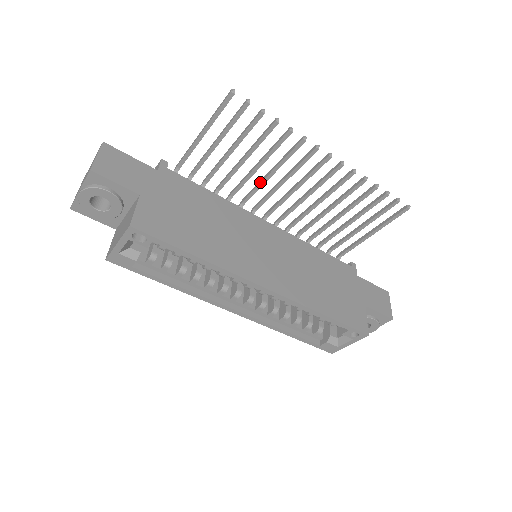
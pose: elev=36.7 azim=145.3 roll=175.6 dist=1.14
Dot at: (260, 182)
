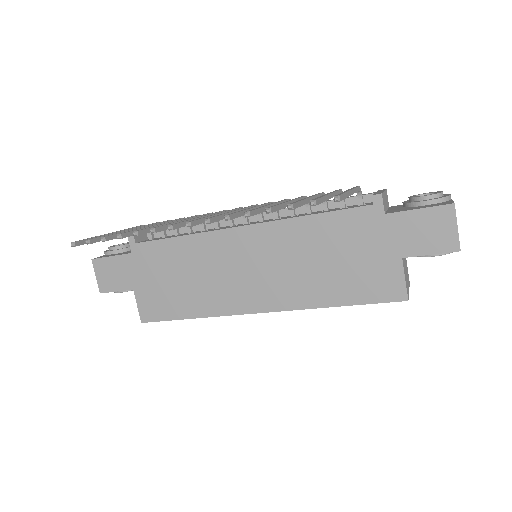
Dot at: occluded
